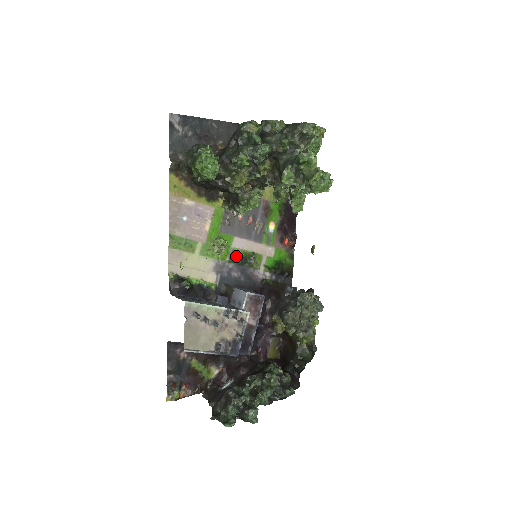
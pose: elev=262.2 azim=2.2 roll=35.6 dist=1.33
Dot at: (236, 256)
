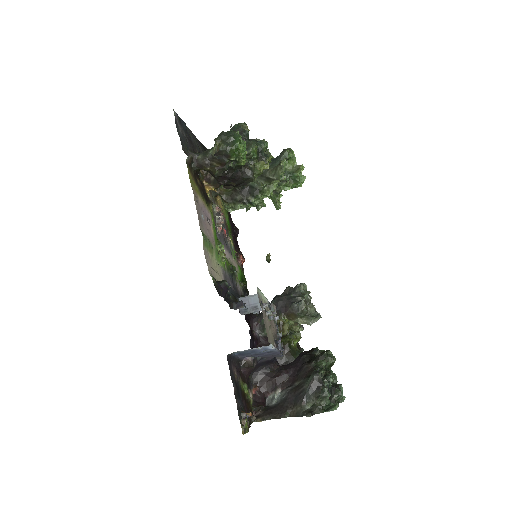
Dot at: (228, 266)
